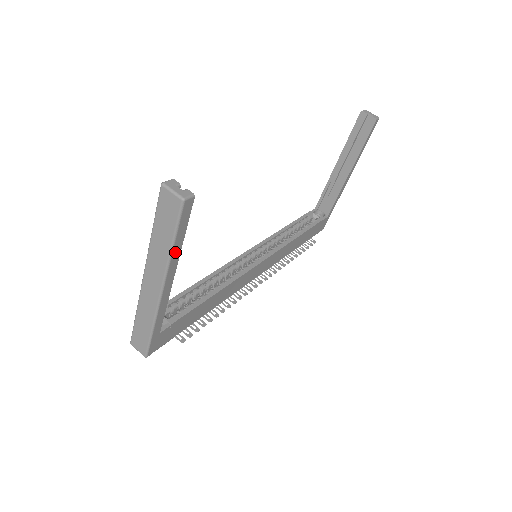
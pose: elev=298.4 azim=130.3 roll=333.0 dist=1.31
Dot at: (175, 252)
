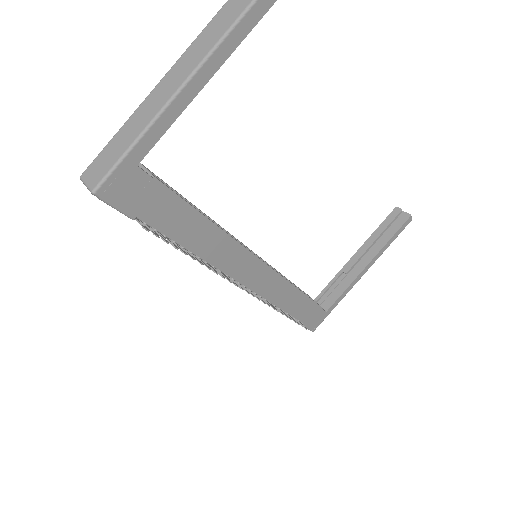
Dot at: (242, 26)
